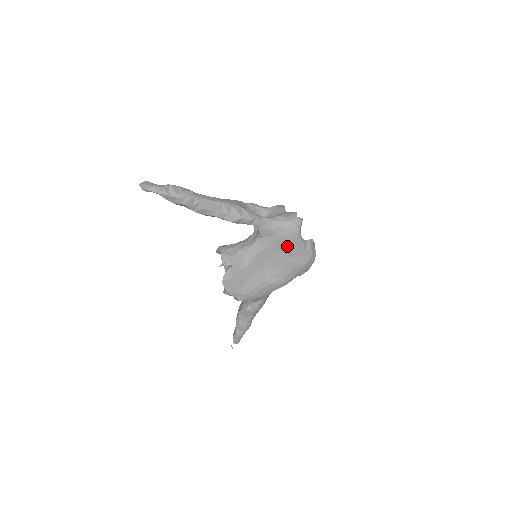
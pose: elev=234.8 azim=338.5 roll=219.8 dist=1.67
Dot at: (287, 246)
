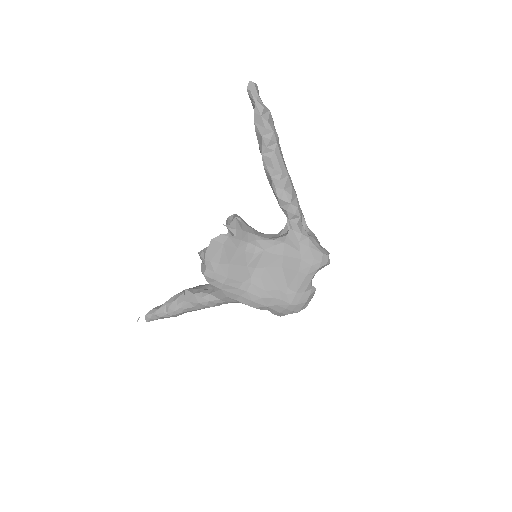
Dot at: (295, 270)
